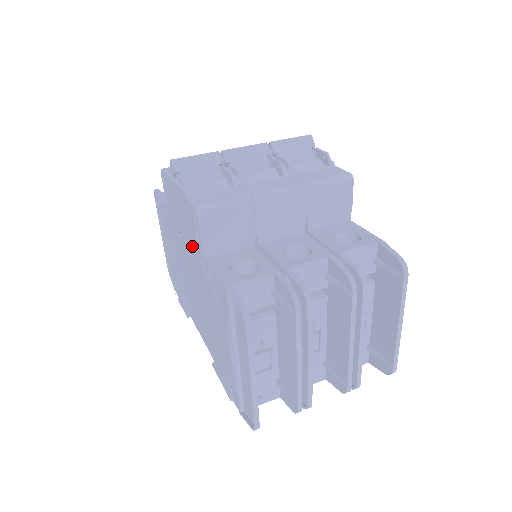
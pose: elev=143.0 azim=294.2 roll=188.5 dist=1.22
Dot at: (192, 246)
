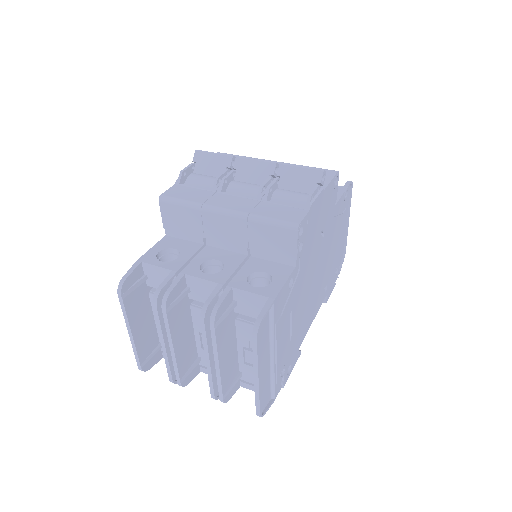
Dot at: occluded
